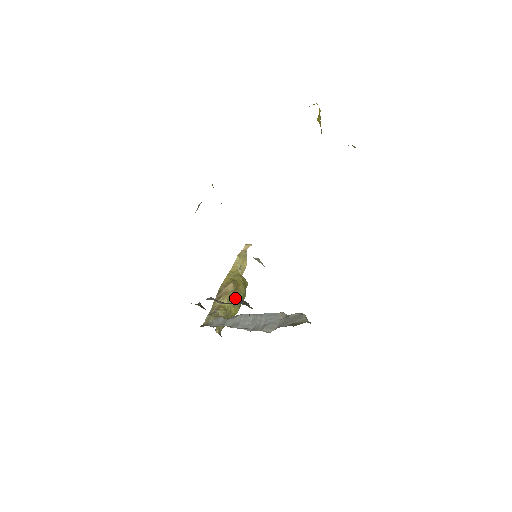
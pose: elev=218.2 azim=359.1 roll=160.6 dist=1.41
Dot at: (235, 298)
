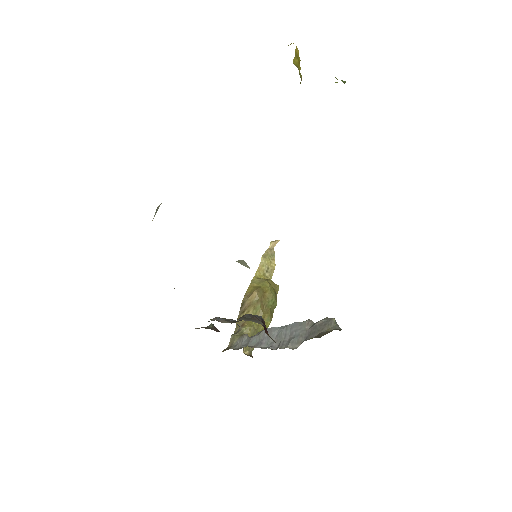
Dot at: (262, 308)
